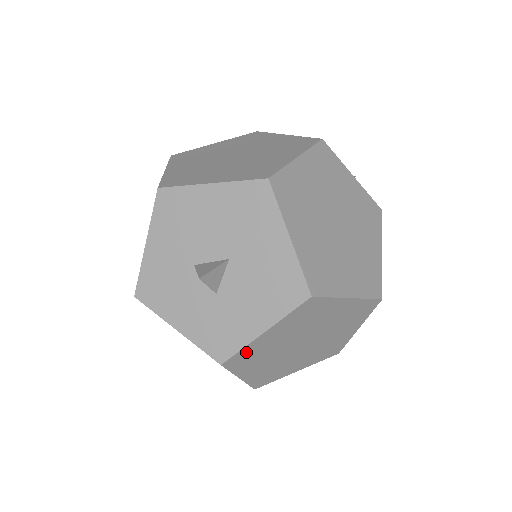
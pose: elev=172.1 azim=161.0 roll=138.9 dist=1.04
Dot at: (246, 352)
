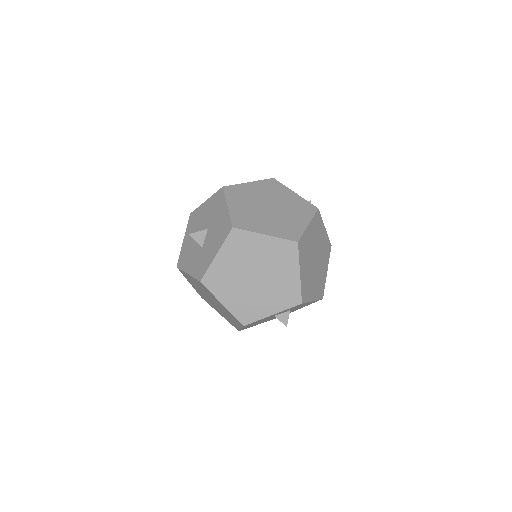
Dot at: (213, 273)
